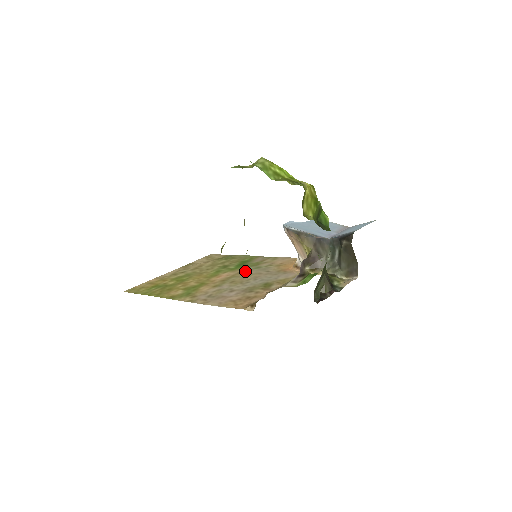
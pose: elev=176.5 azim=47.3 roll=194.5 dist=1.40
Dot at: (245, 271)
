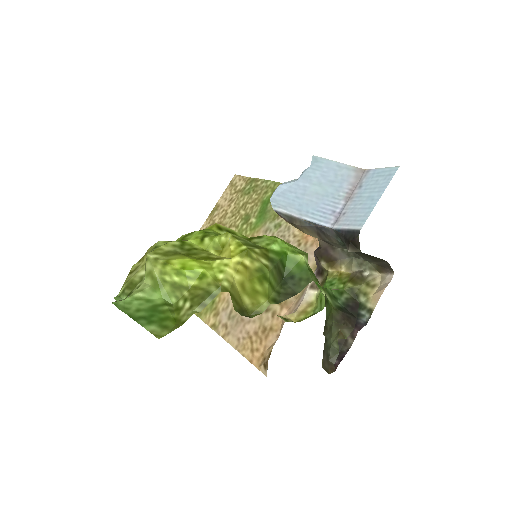
Dot at: occluded
